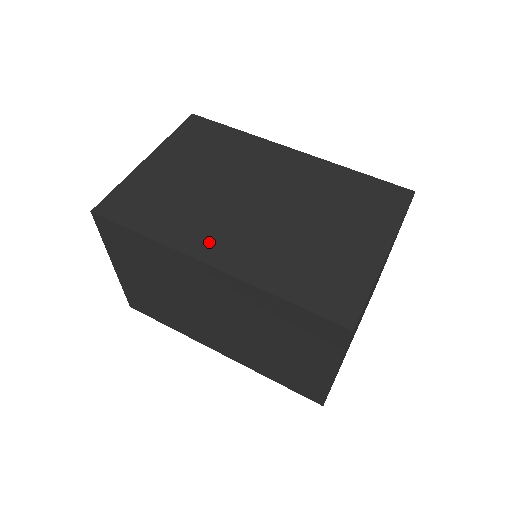
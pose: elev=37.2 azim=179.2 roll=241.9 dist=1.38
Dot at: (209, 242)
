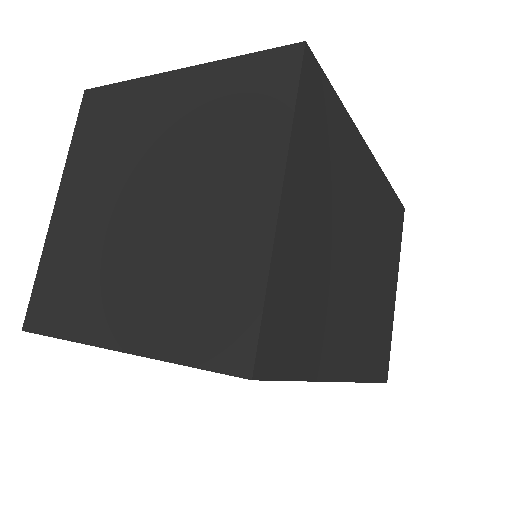
Dot at: (341, 350)
